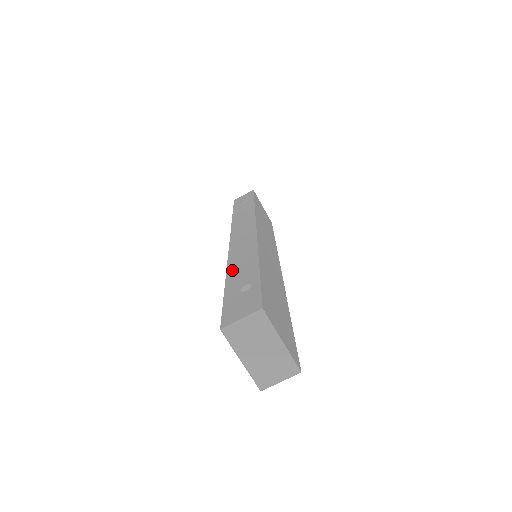
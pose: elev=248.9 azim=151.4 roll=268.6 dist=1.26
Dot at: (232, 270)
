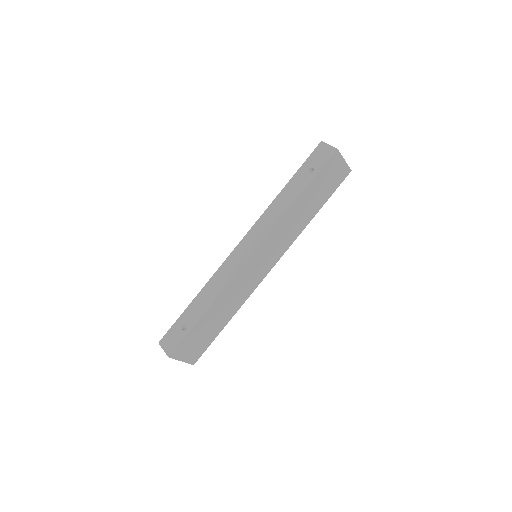
Dot at: (202, 294)
